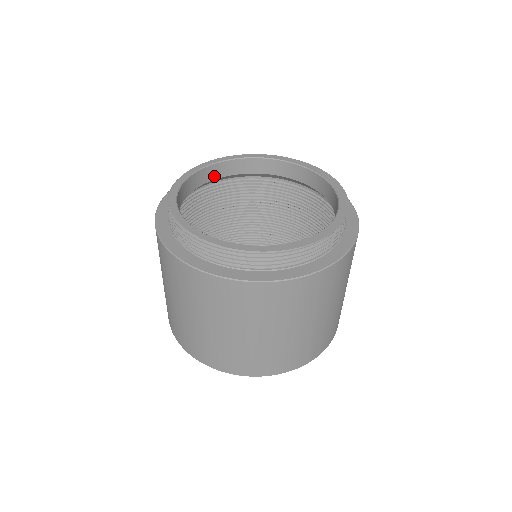
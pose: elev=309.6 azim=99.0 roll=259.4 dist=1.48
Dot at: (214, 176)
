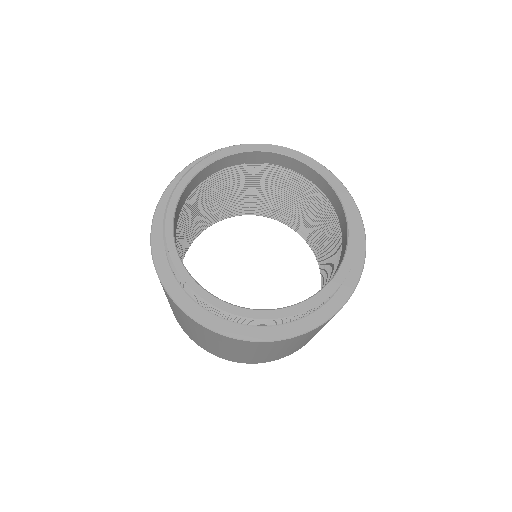
Dot at: (211, 172)
